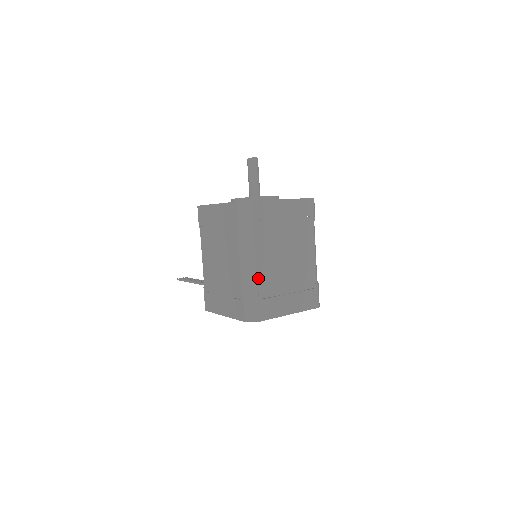
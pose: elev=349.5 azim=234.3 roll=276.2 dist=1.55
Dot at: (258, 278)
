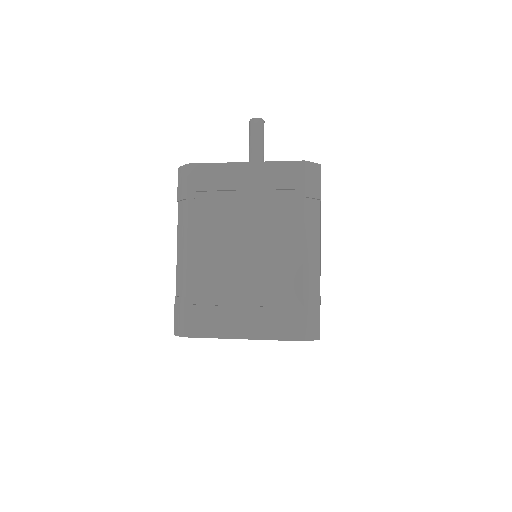
Dot at: (189, 273)
